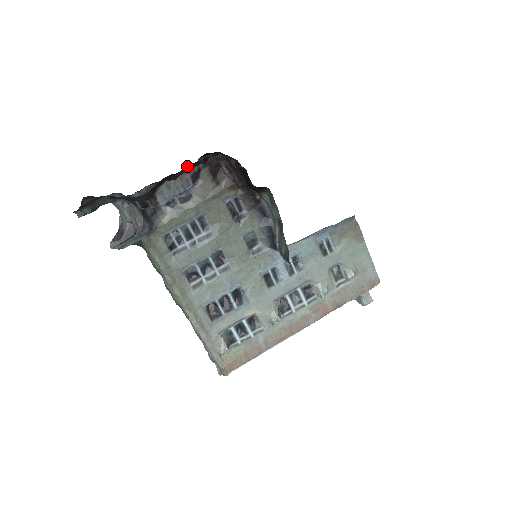
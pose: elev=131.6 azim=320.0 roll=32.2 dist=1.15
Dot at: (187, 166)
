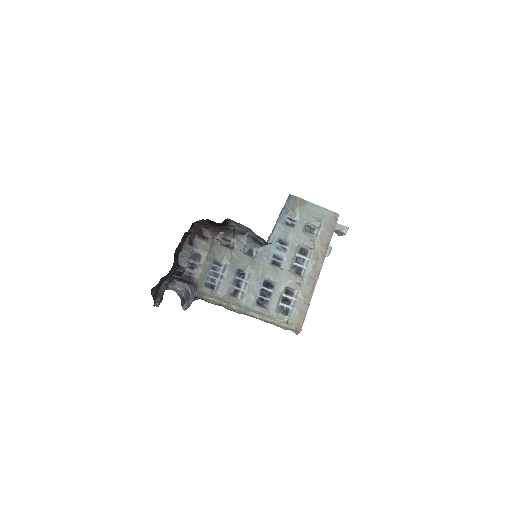
Dot at: (181, 240)
